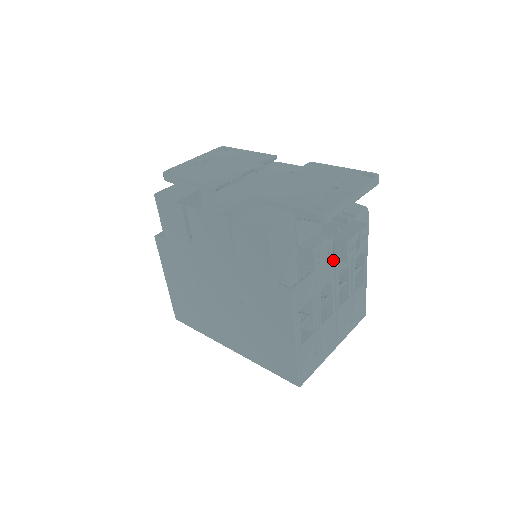
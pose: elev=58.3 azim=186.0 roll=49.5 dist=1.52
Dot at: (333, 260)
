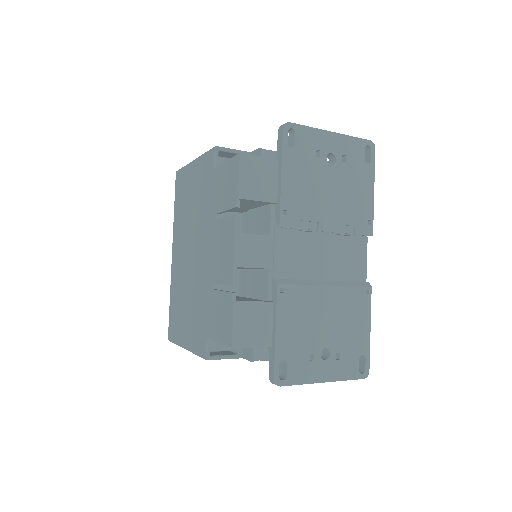
Dot at: occluded
